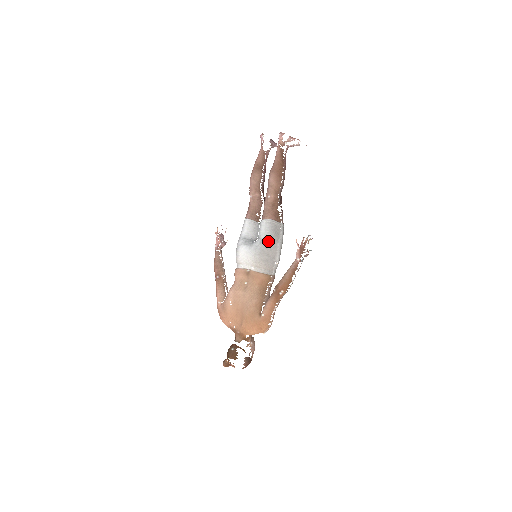
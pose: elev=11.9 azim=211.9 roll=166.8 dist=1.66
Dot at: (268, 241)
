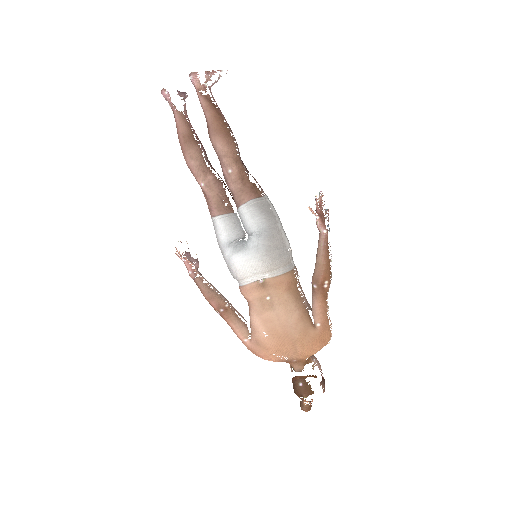
Dot at: (266, 230)
